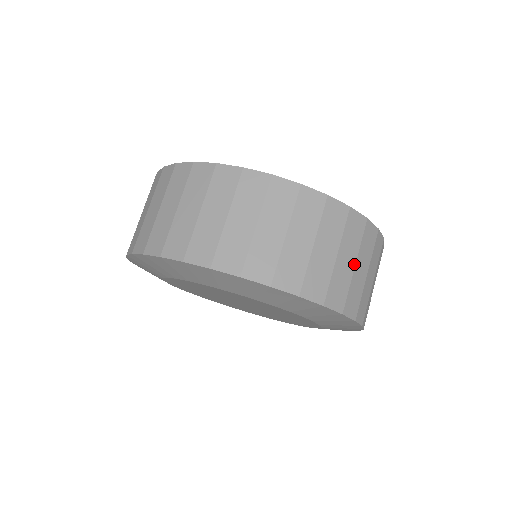
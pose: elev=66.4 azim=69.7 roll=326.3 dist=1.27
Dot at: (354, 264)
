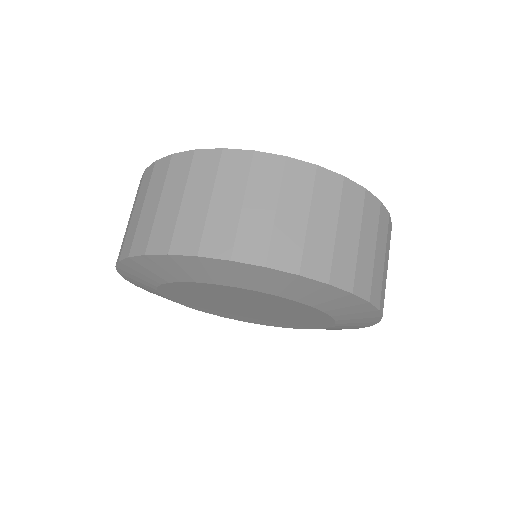
Dot at: (374, 249)
